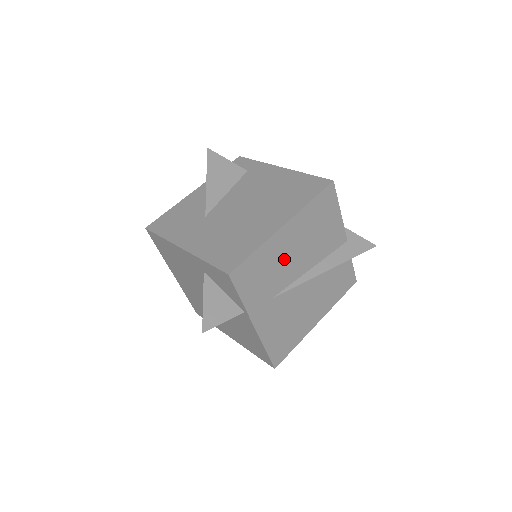
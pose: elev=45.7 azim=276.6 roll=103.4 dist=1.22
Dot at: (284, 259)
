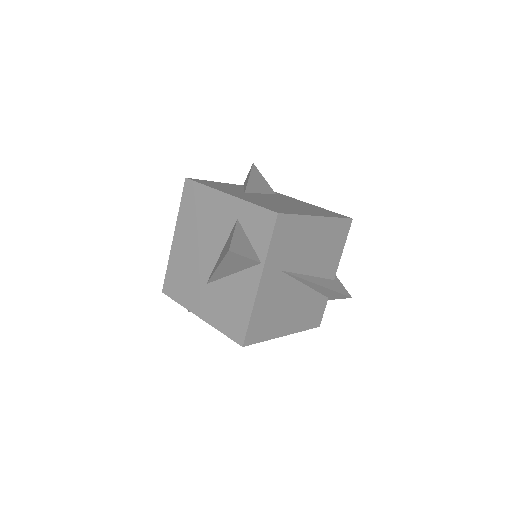
Dot at: (304, 245)
